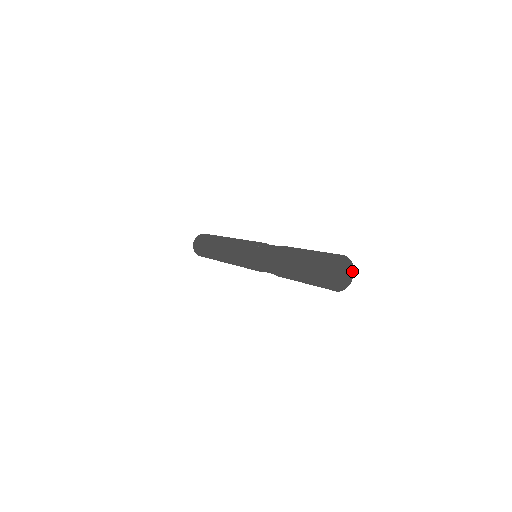
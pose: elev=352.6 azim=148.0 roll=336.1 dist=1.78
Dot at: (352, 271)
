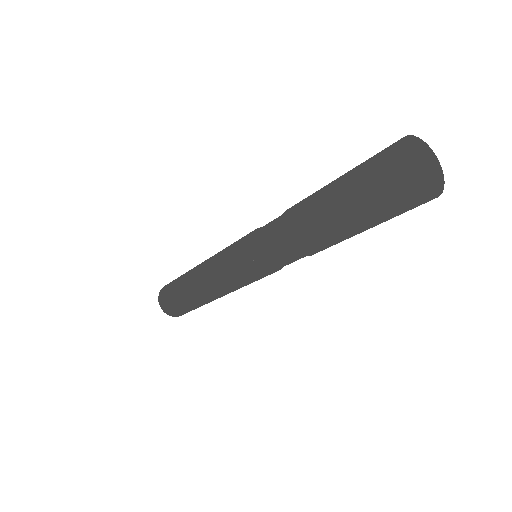
Dot at: (439, 190)
